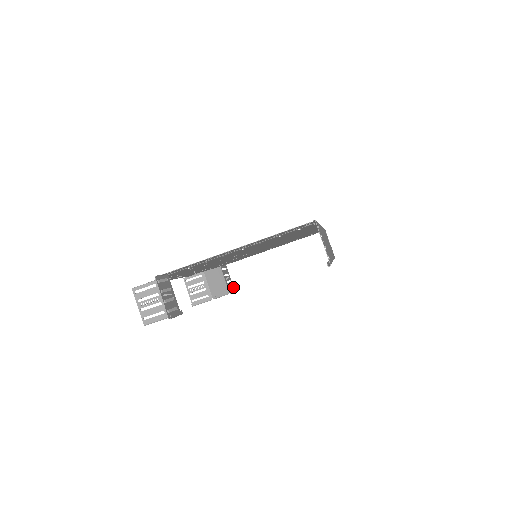
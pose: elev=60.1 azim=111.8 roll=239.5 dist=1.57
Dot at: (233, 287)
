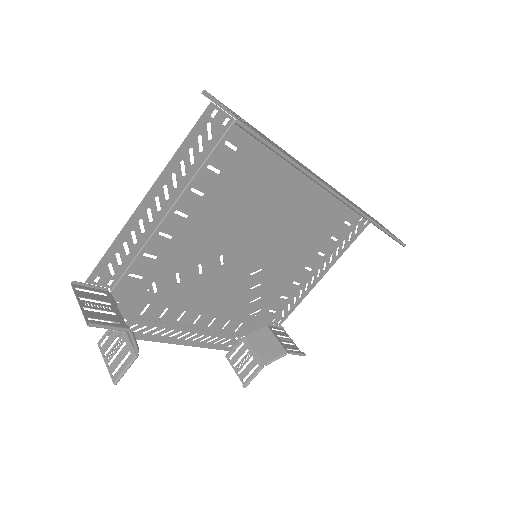
Dot at: occluded
